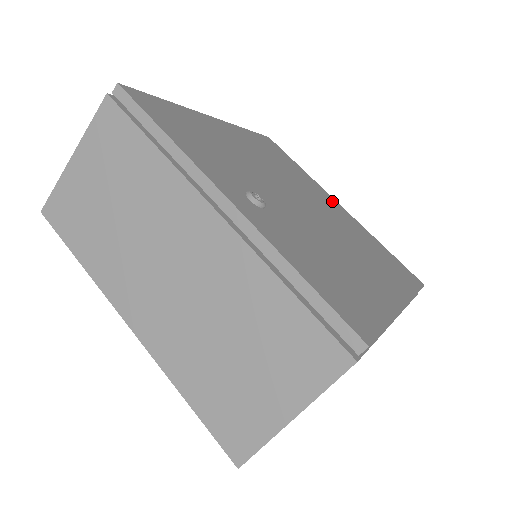
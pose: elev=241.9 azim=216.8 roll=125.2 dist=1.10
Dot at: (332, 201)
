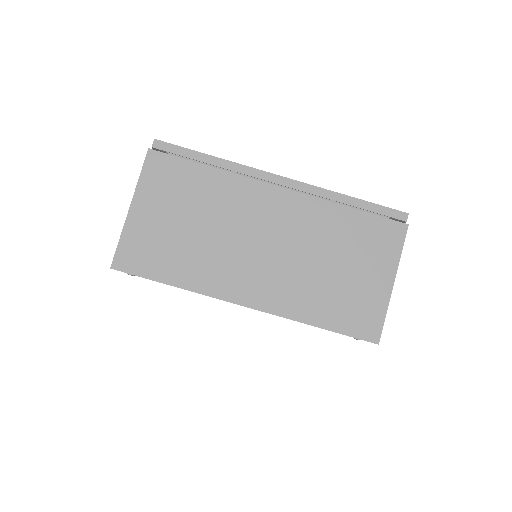
Dot at: occluded
